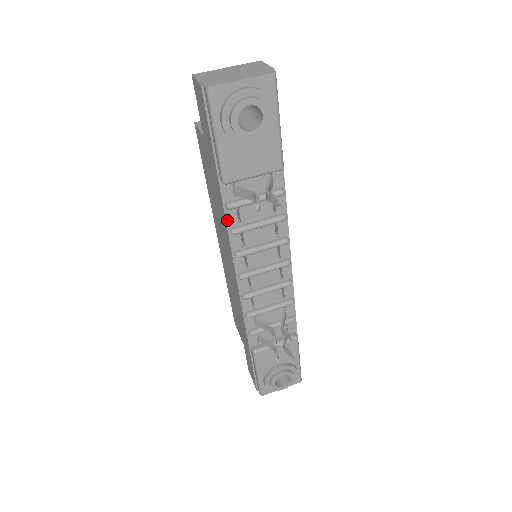
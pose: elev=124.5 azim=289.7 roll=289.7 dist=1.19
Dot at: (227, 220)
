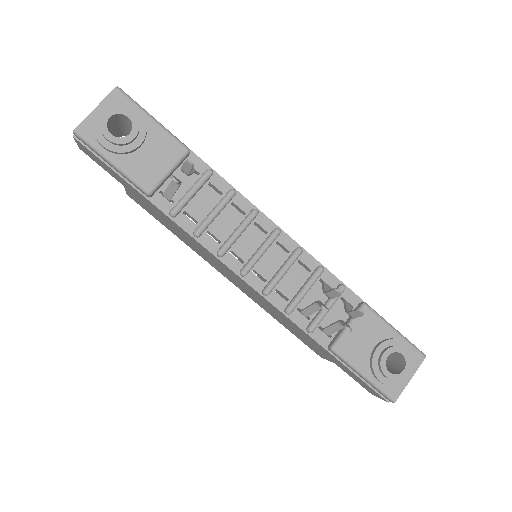
Dot at: (183, 228)
